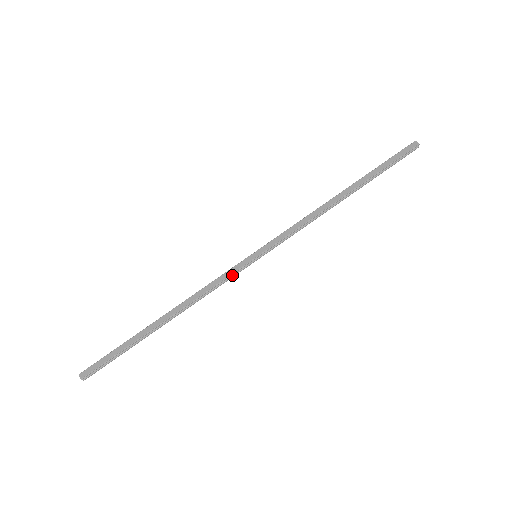
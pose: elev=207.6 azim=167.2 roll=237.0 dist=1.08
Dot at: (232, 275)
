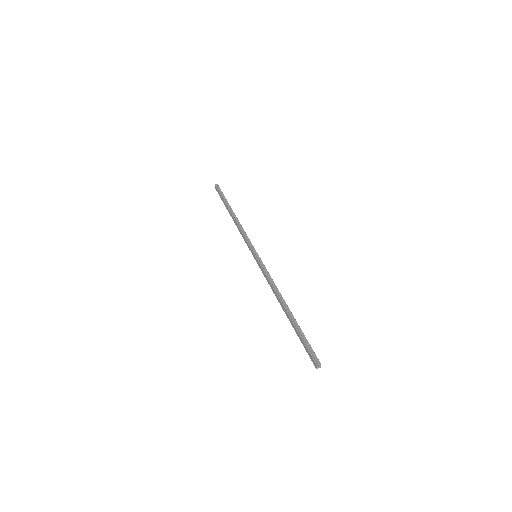
Dot at: occluded
